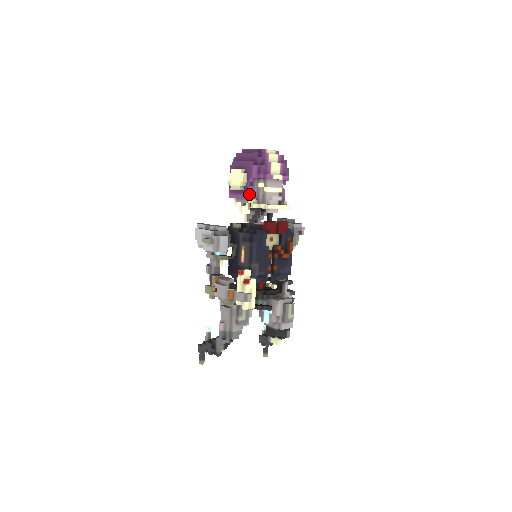
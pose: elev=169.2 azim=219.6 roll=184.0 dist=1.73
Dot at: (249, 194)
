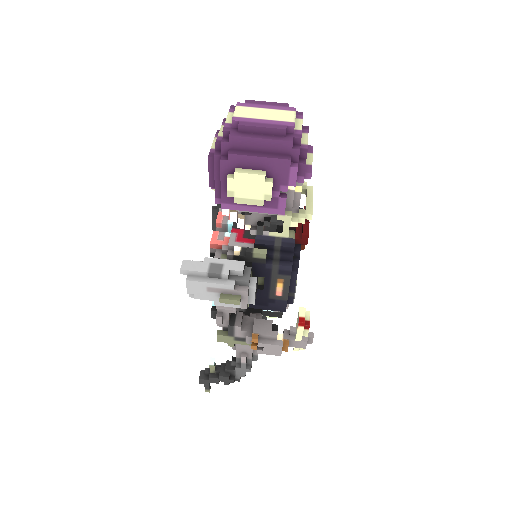
Dot at: (280, 208)
